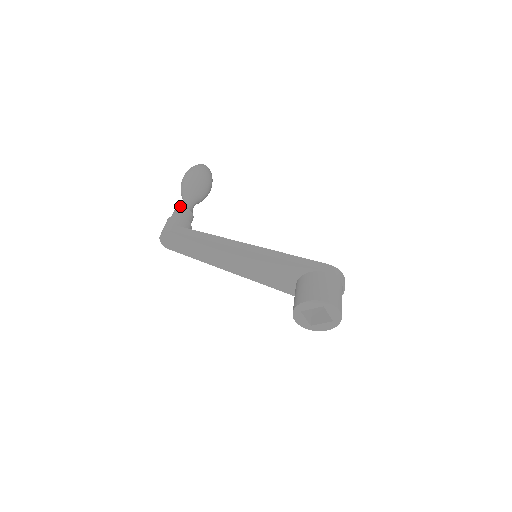
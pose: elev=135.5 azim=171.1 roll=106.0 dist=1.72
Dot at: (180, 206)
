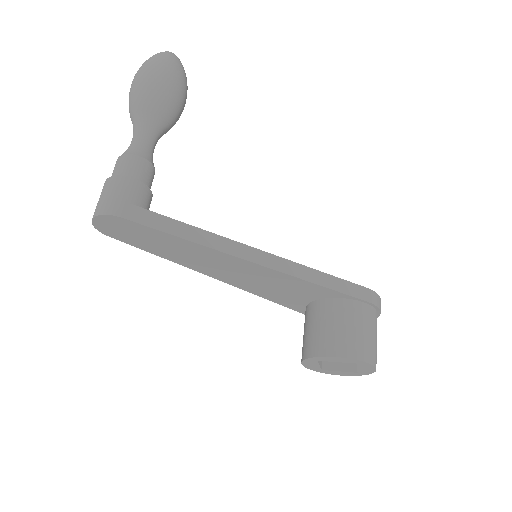
Dot at: (132, 150)
